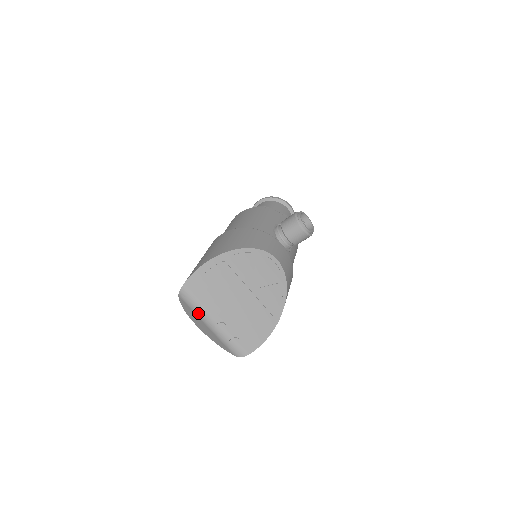
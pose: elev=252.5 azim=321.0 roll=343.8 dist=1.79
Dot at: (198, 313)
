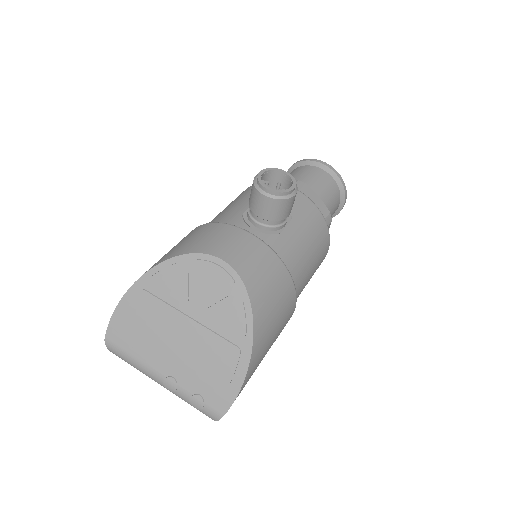
Dot at: (140, 371)
